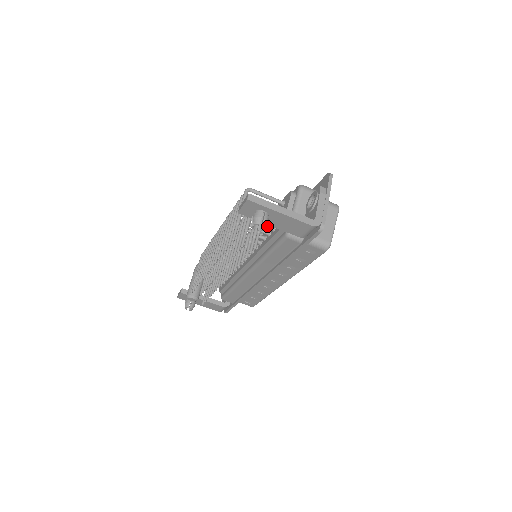
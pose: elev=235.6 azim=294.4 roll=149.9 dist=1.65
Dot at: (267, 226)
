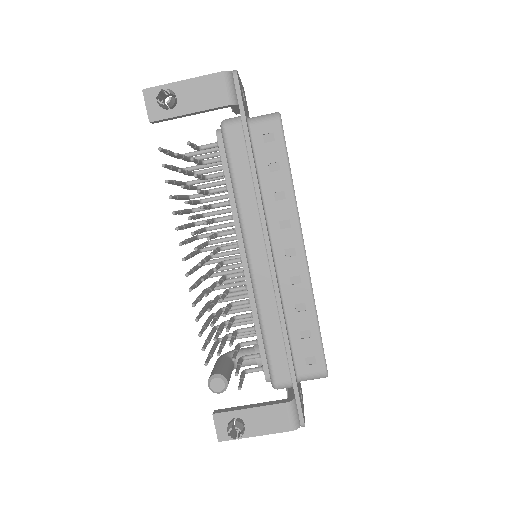
Dot at: (212, 159)
